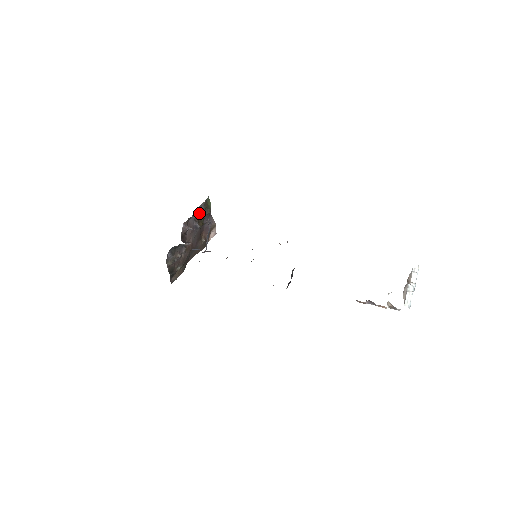
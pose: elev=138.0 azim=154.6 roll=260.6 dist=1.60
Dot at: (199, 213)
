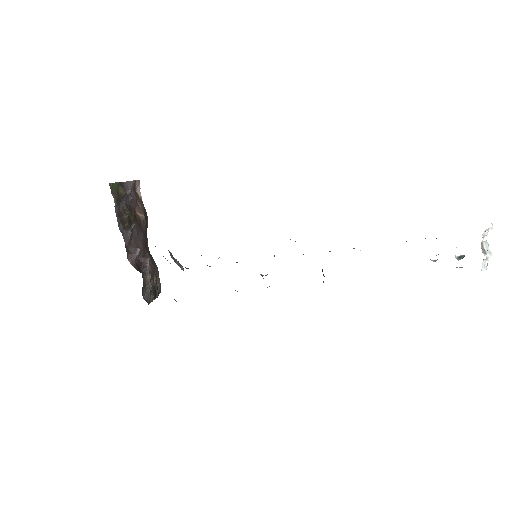
Dot at: (121, 216)
